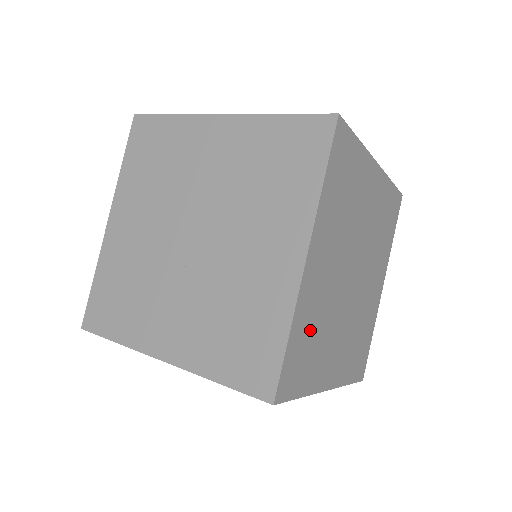
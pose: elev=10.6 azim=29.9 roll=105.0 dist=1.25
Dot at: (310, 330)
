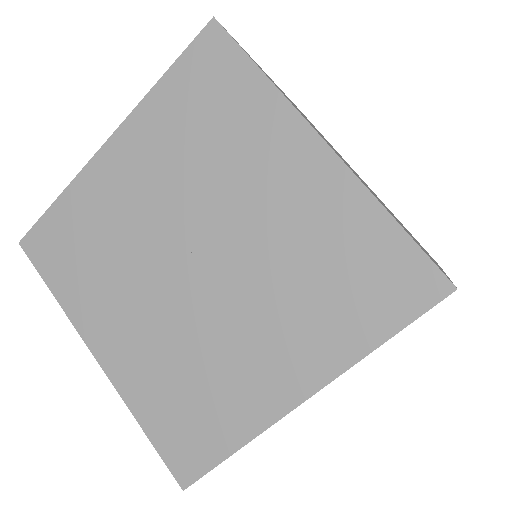
Dot at: occluded
